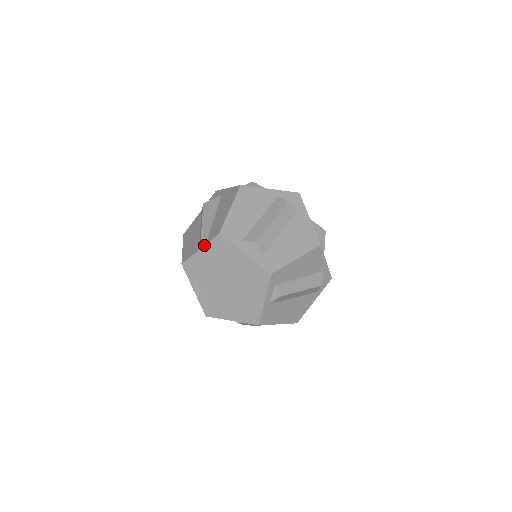
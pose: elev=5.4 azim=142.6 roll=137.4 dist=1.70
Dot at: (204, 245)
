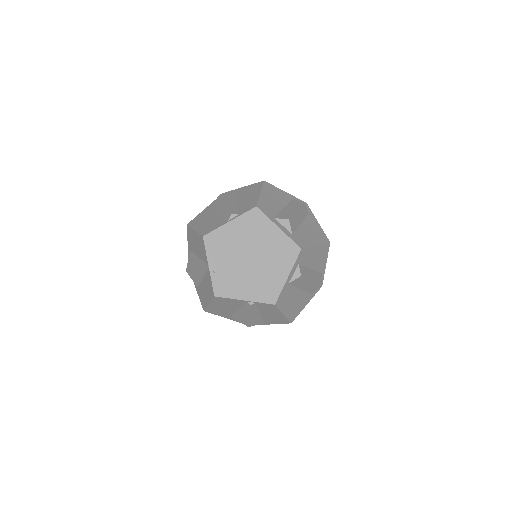
Dot at: (236, 217)
